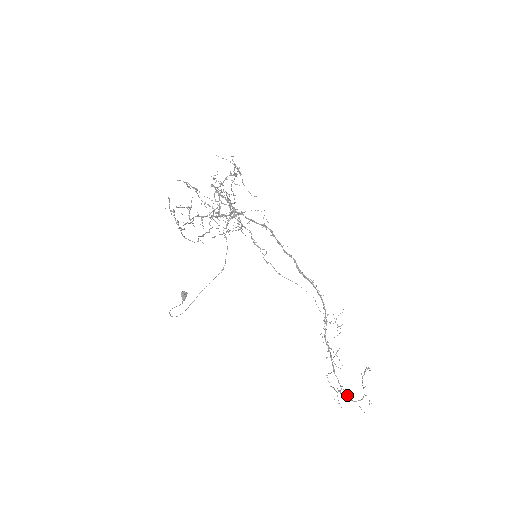
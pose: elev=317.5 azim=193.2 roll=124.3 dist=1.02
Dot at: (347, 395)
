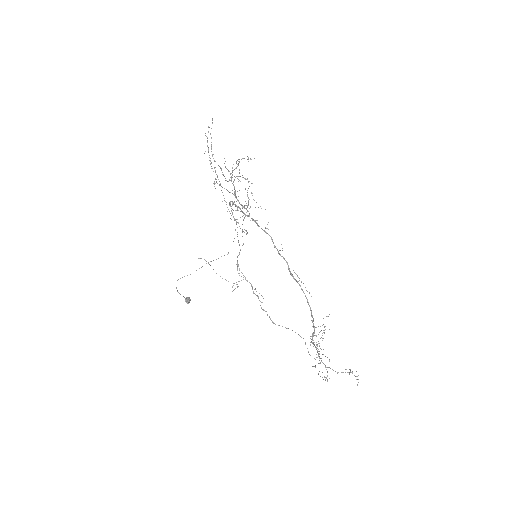
Dot at: (333, 370)
